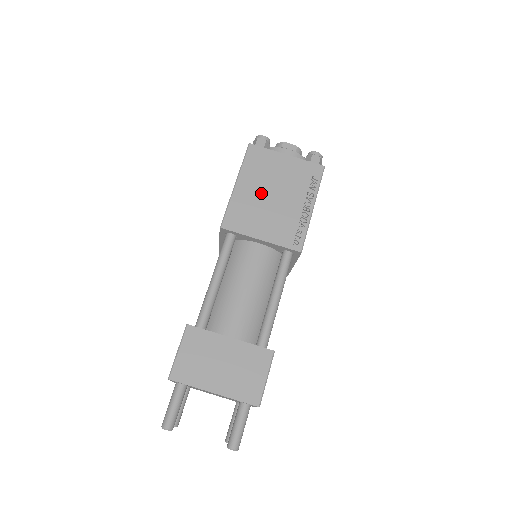
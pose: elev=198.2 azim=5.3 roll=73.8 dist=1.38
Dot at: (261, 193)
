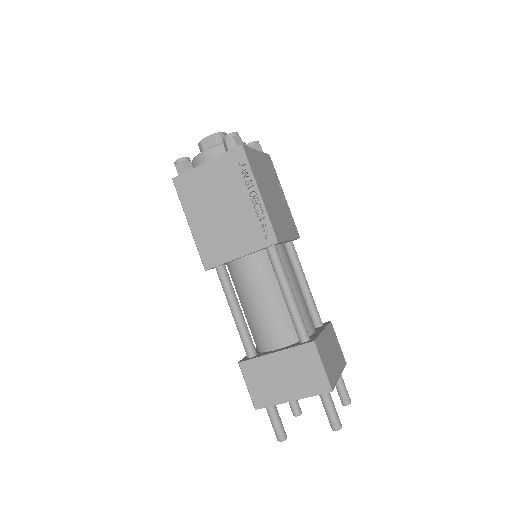
Dot at: (212, 216)
